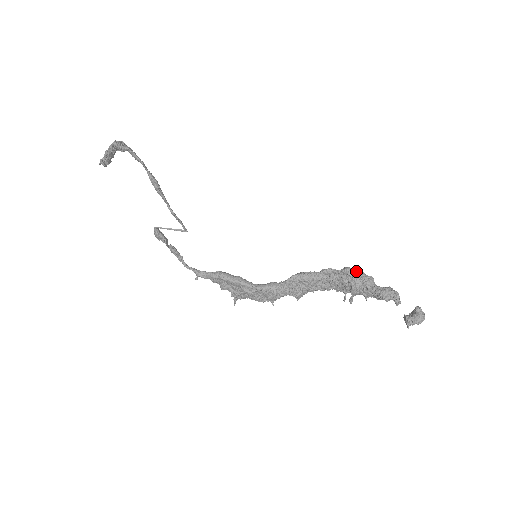
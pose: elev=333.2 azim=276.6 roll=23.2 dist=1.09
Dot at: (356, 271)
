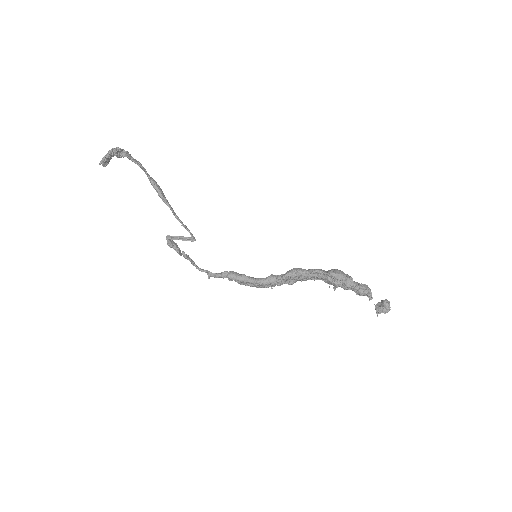
Dot at: (339, 275)
